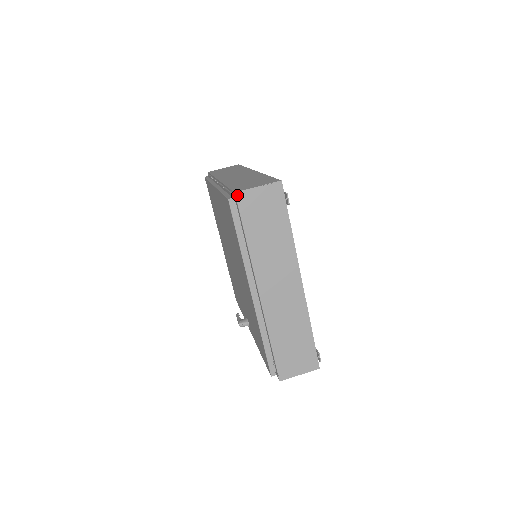
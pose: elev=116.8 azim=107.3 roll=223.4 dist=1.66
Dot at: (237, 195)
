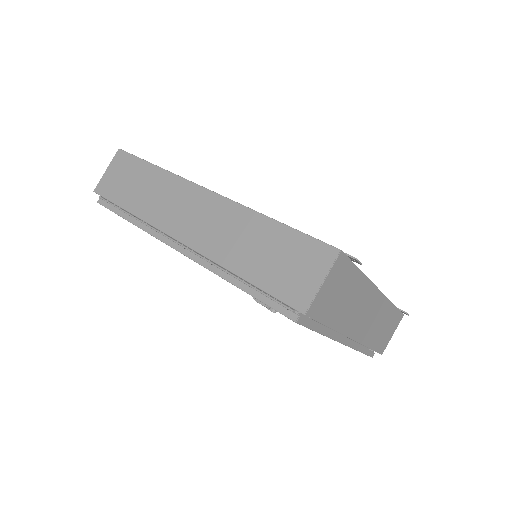
Dot at: (307, 314)
